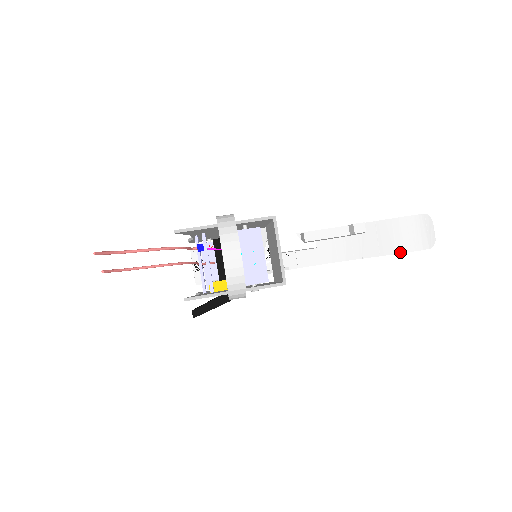
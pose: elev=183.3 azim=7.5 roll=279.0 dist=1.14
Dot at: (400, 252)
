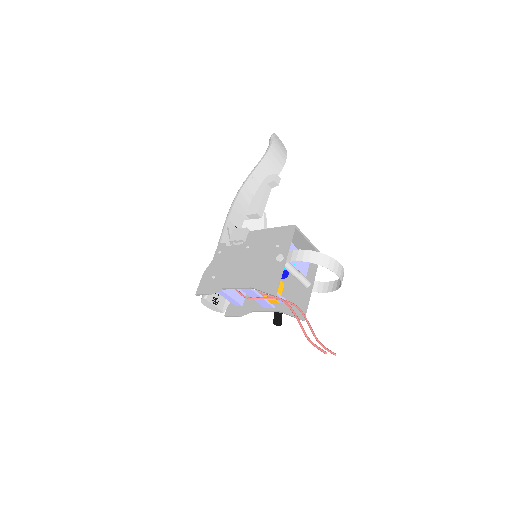
Dot at: (281, 170)
